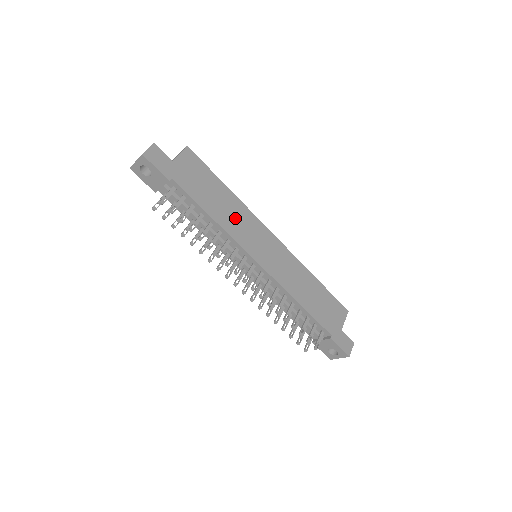
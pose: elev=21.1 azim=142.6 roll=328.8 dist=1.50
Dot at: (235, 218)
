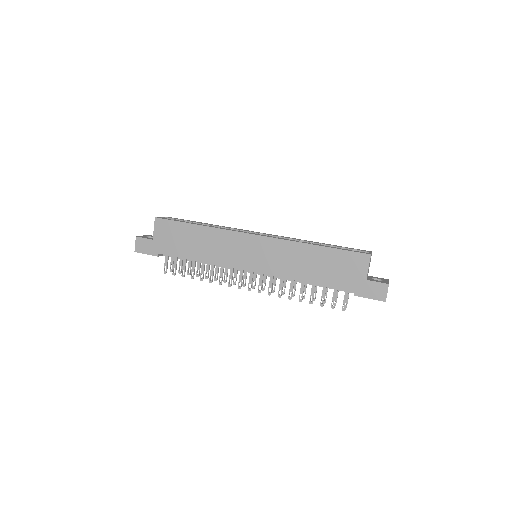
Dot at: (215, 247)
